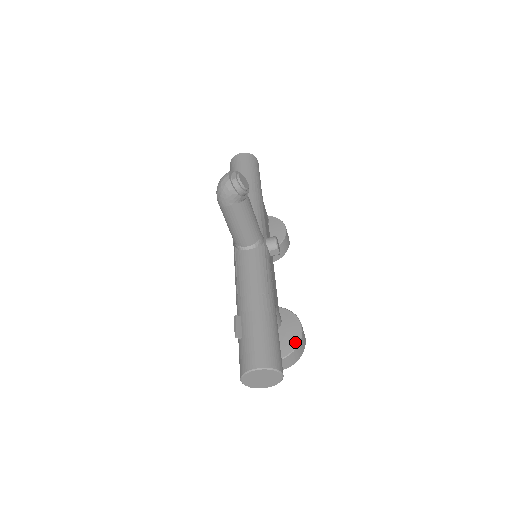
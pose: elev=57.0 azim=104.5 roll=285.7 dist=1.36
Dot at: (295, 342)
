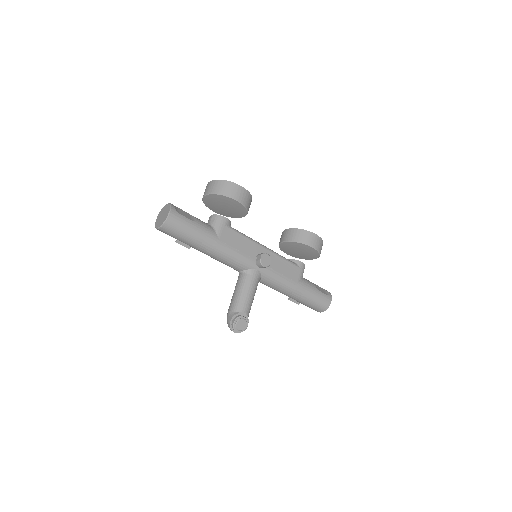
Dot at: (317, 254)
